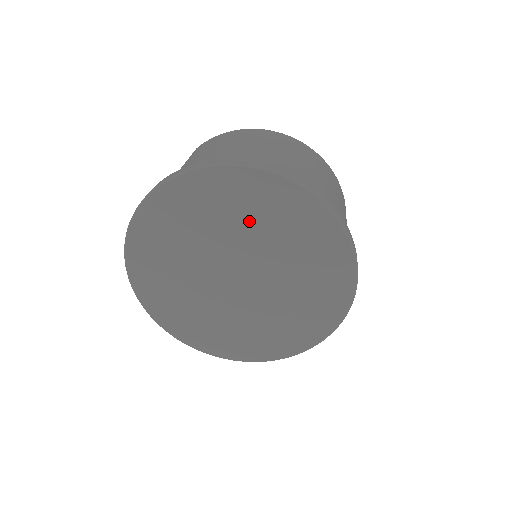
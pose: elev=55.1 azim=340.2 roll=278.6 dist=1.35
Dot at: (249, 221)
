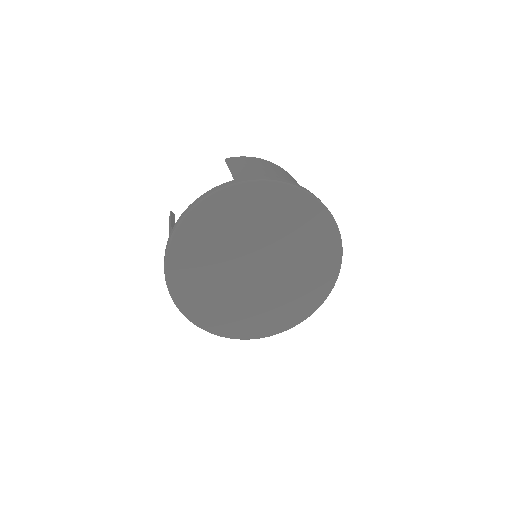
Dot at: (288, 230)
